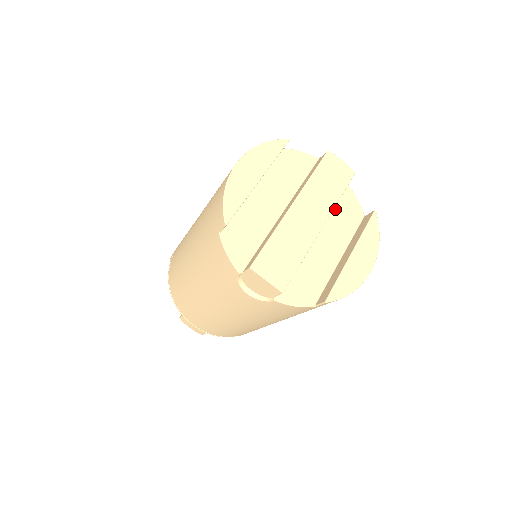
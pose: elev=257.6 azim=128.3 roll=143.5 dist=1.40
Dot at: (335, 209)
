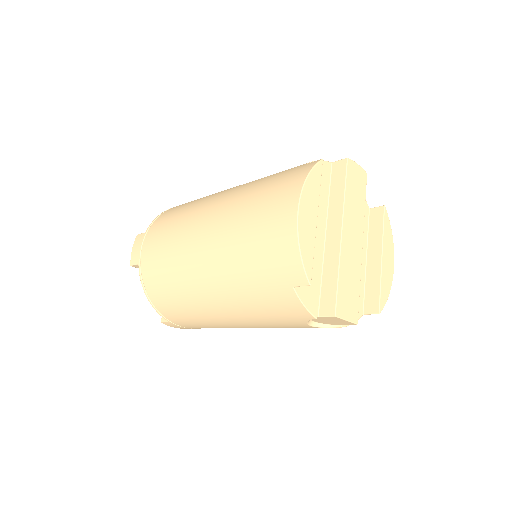
Dot at: occluded
